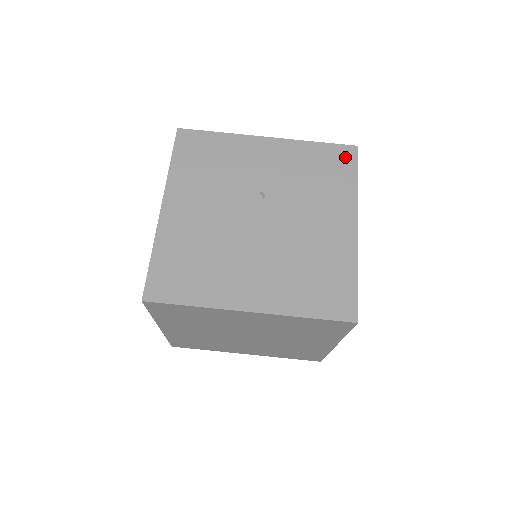
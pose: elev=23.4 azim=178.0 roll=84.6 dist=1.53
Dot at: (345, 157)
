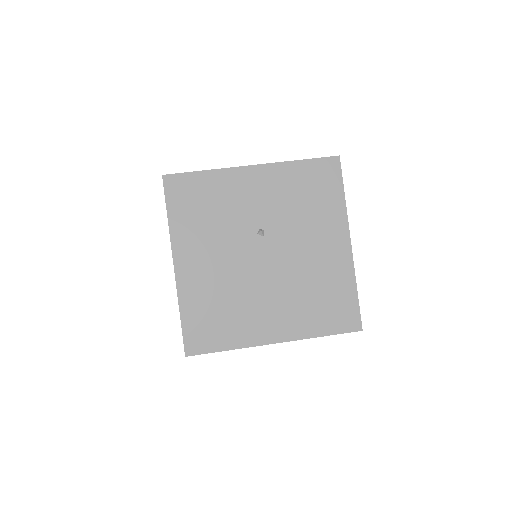
Dot at: (329, 171)
